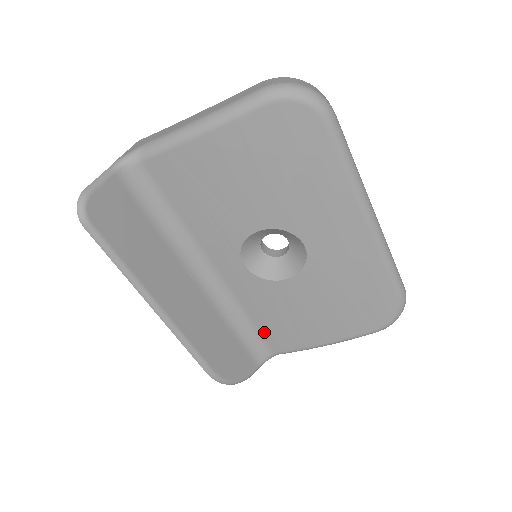
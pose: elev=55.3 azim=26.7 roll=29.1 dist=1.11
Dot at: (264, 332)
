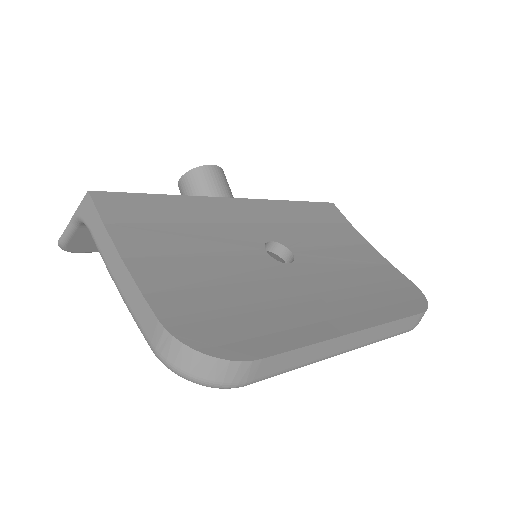
Dot at: occluded
